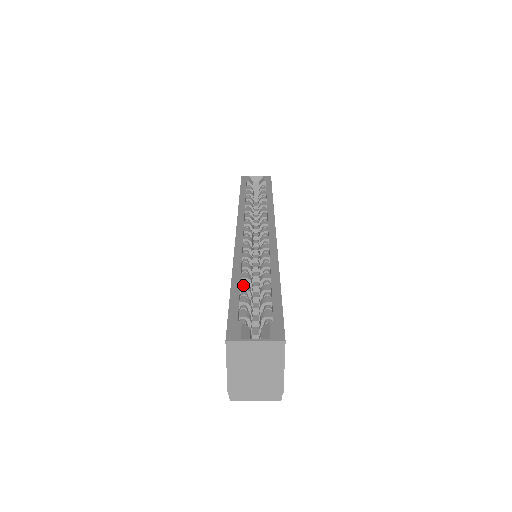
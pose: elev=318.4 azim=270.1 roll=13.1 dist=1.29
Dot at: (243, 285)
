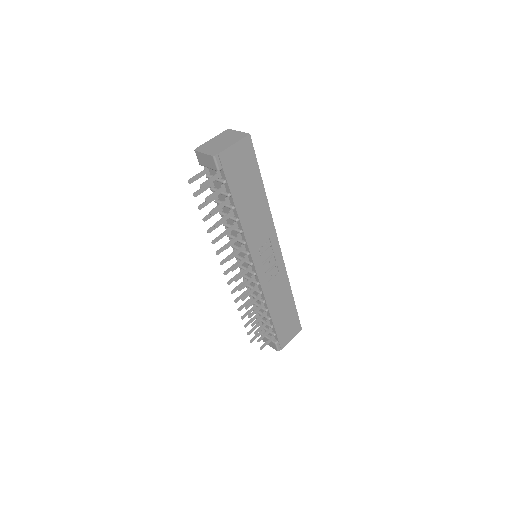
Dot at: occluded
